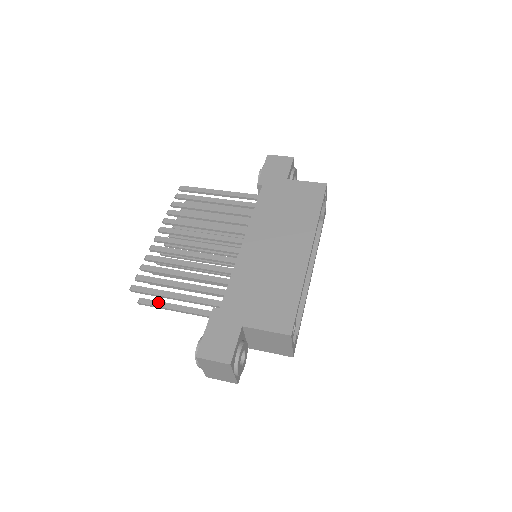
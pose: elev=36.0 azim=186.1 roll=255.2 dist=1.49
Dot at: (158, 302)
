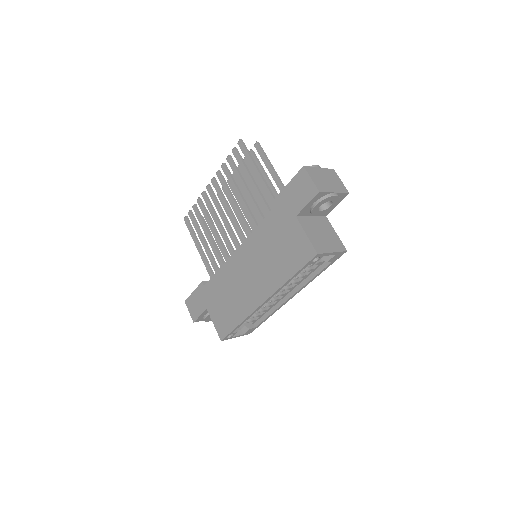
Dot at: occluded
